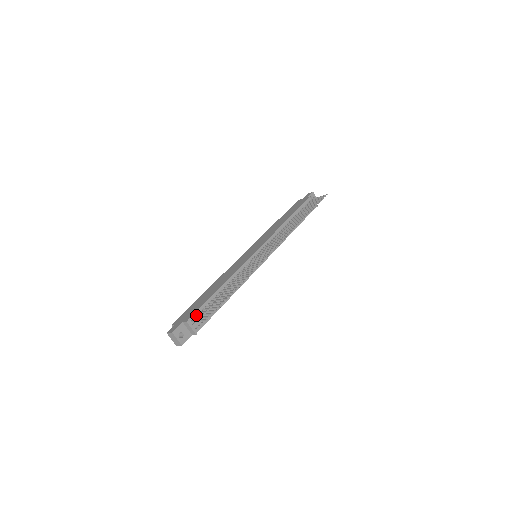
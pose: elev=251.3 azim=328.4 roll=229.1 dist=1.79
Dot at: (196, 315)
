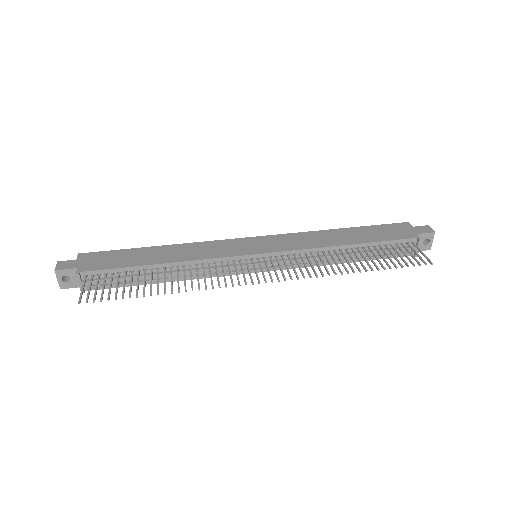
Dot at: (98, 273)
